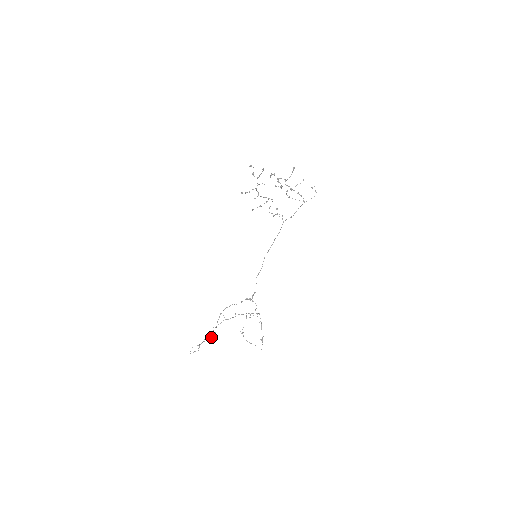
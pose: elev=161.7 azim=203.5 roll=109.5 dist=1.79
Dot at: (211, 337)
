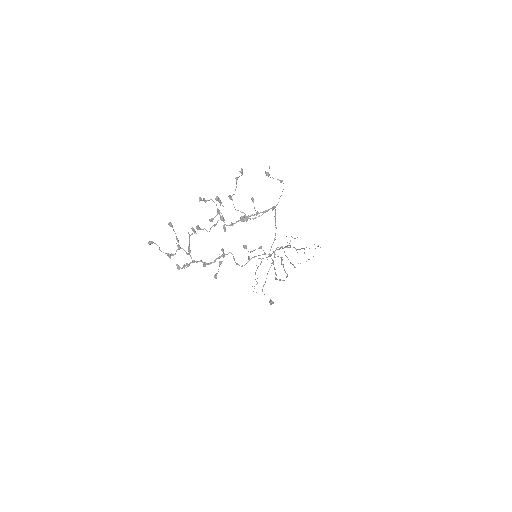
Dot at: occluded
